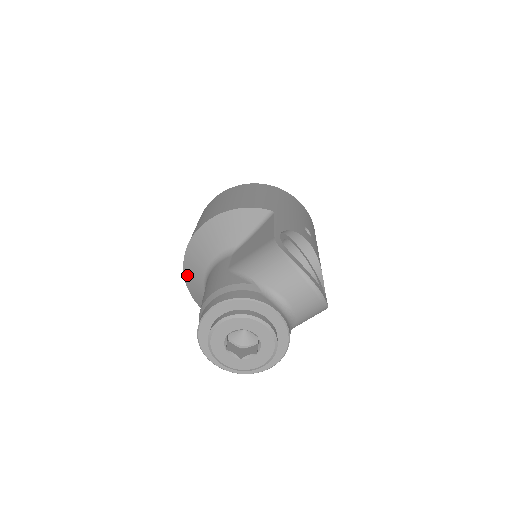
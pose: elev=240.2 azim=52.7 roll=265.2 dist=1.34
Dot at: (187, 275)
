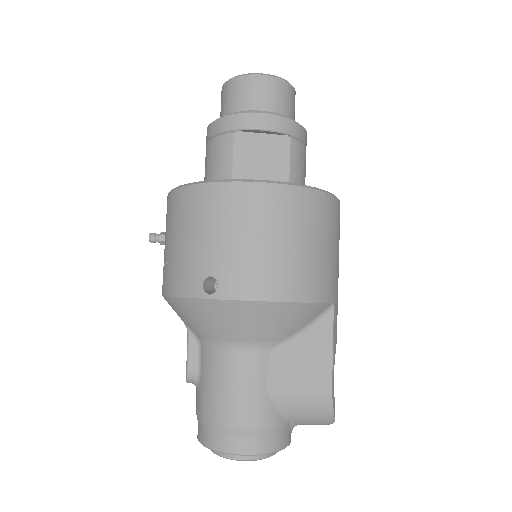
Dot at: (183, 306)
